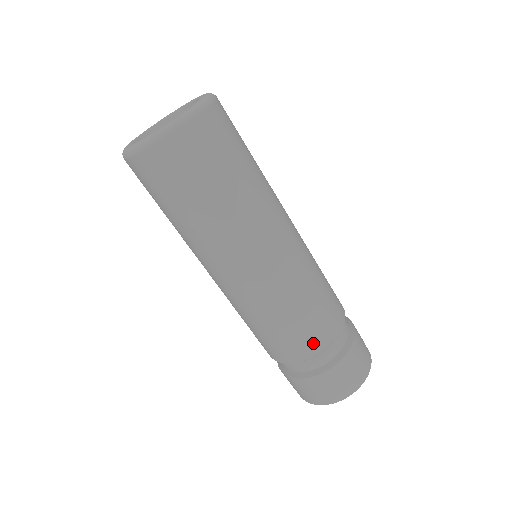
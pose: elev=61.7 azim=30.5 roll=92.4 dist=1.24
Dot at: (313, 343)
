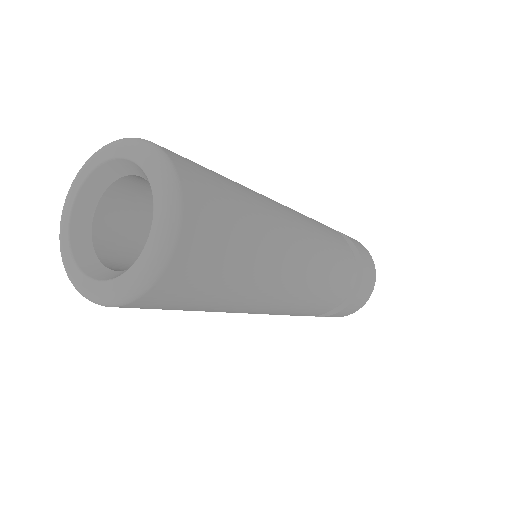
Dot at: occluded
